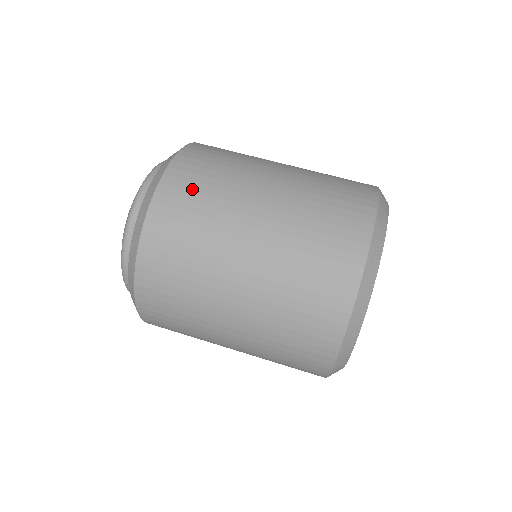
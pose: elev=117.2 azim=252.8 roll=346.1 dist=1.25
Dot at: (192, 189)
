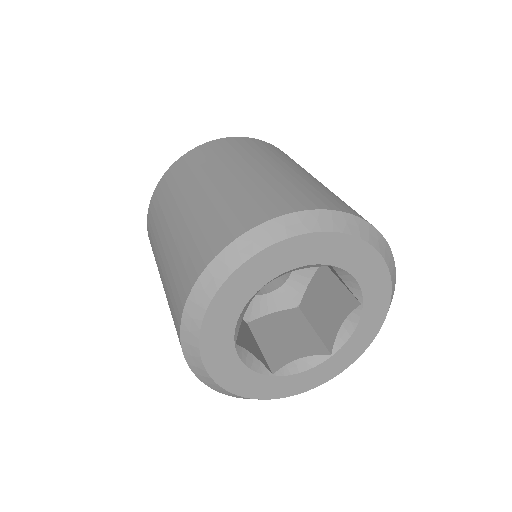
Dot at: (290, 158)
